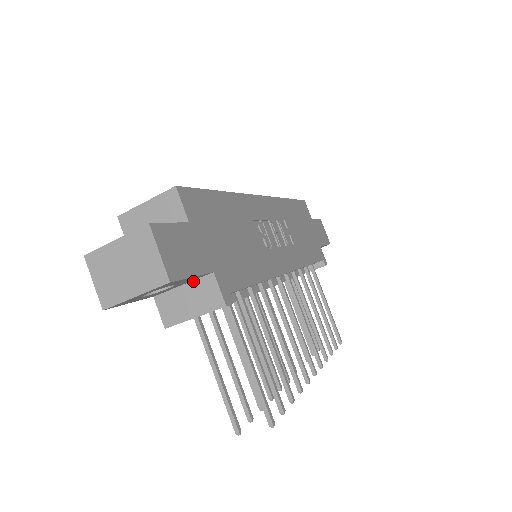
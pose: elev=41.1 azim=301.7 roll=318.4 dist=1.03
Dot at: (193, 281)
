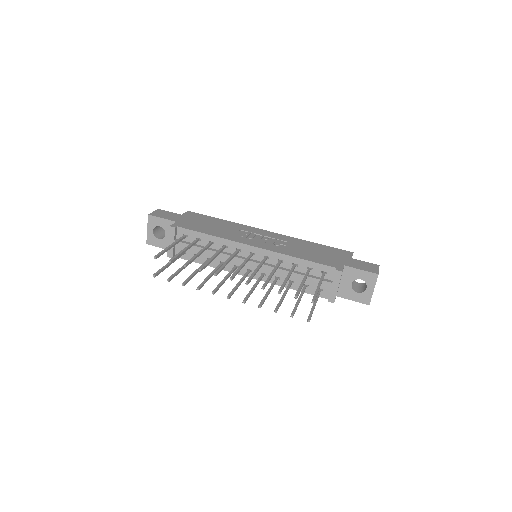
Dot at: occluded
